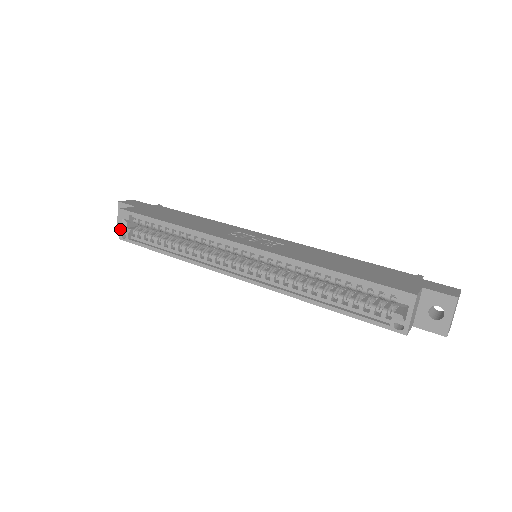
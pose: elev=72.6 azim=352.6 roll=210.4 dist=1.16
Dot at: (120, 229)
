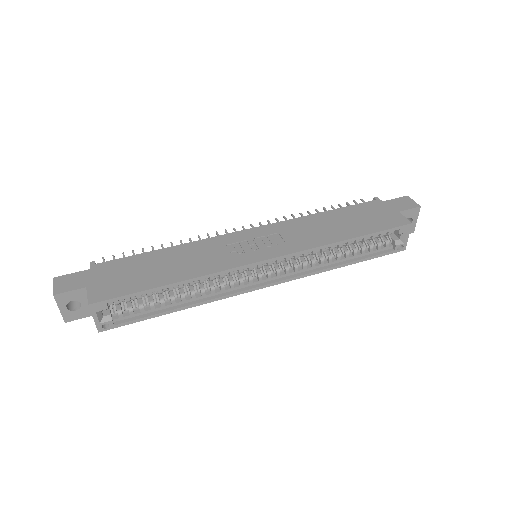
Dot at: (97, 323)
